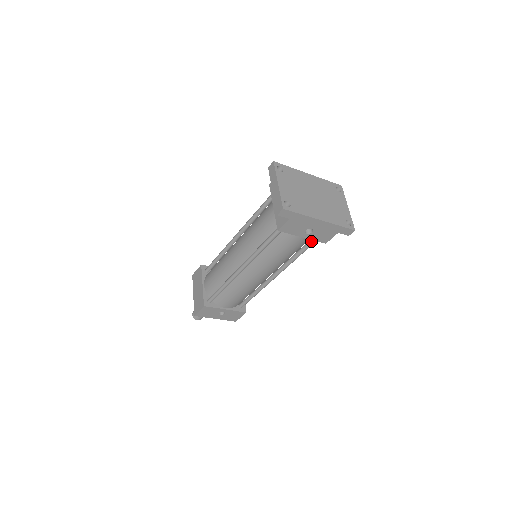
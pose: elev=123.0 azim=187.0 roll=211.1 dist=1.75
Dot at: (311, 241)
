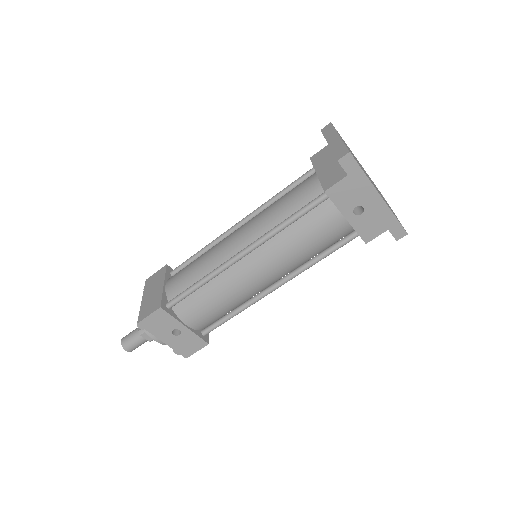
Dot at: (347, 237)
